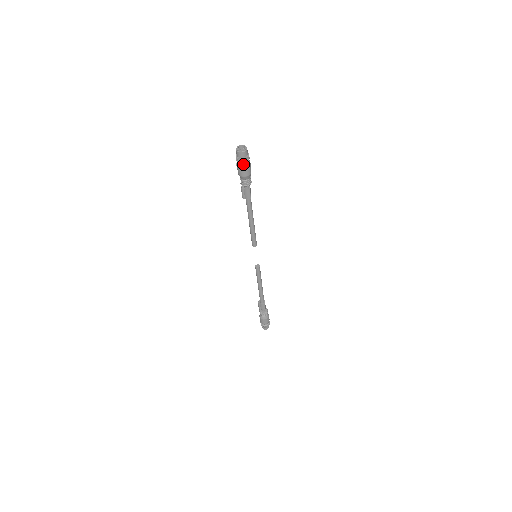
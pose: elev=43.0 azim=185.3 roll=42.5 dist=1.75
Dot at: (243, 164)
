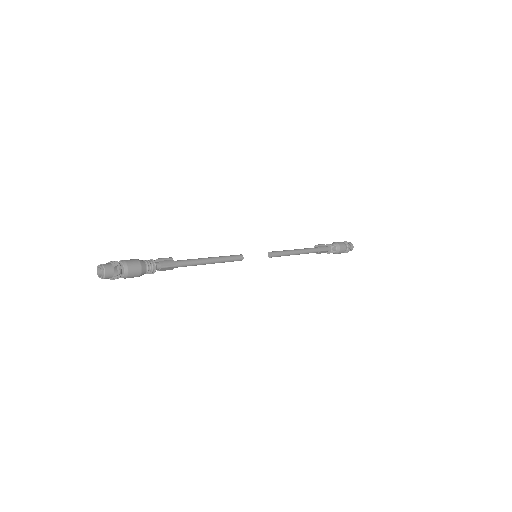
Dot at: occluded
